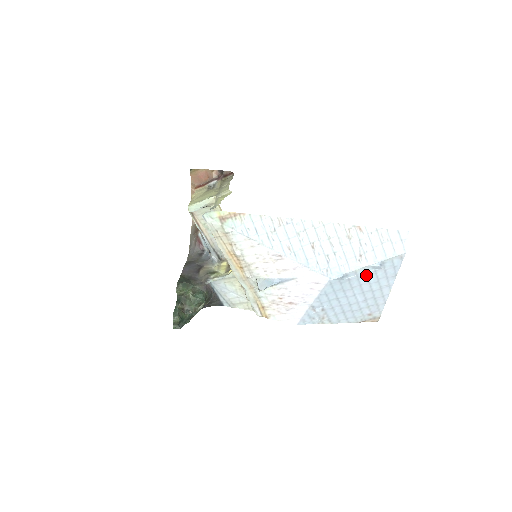
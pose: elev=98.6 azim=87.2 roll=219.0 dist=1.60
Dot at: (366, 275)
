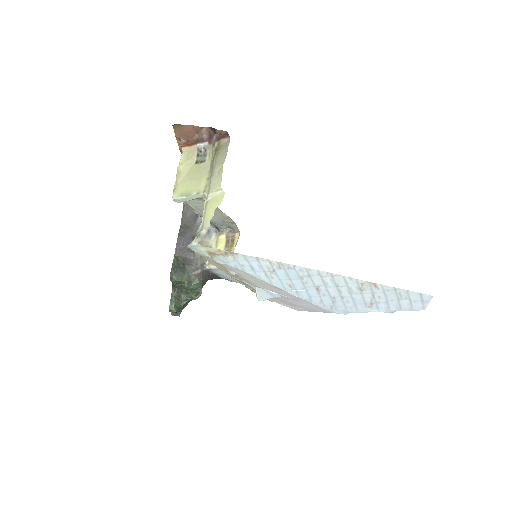
Dot at: occluded
